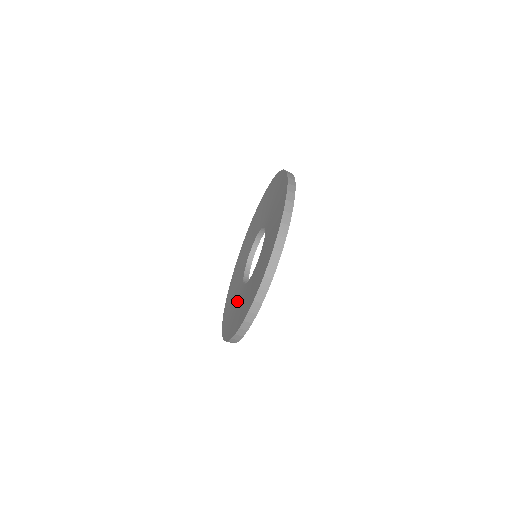
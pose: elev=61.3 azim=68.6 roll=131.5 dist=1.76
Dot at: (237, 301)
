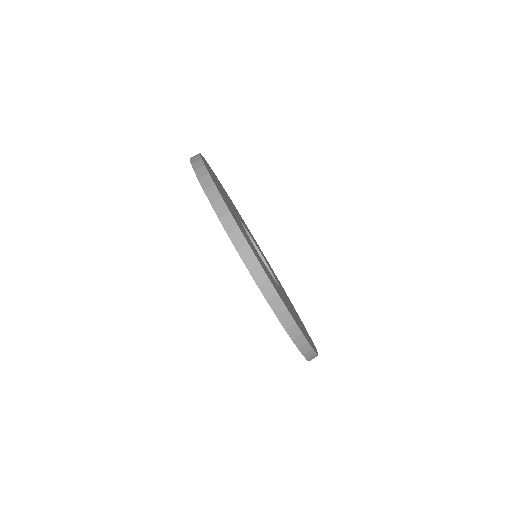
Dot at: occluded
